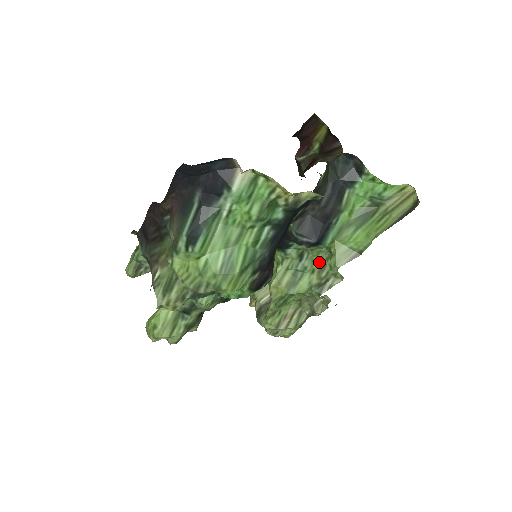
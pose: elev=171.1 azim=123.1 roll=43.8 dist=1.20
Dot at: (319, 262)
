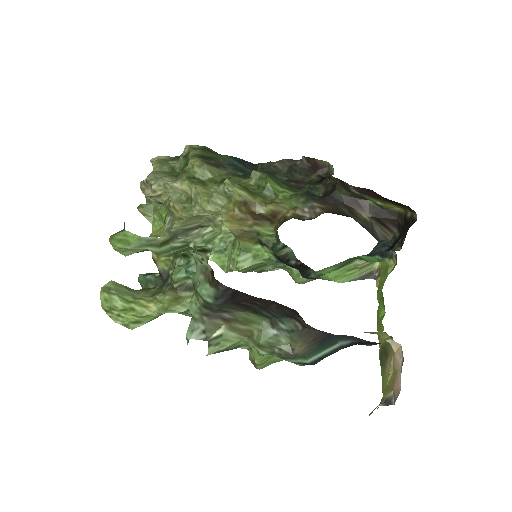
Dot at: (287, 265)
